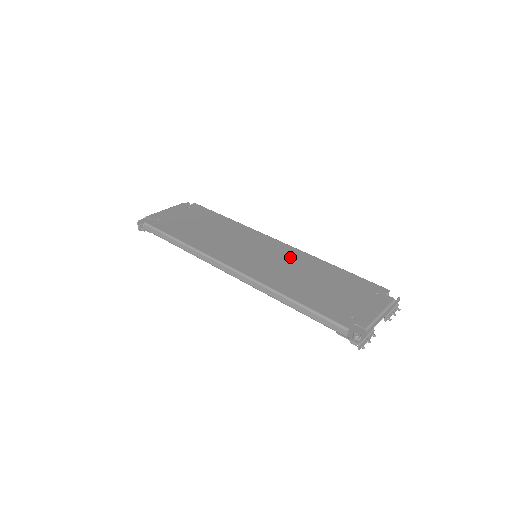
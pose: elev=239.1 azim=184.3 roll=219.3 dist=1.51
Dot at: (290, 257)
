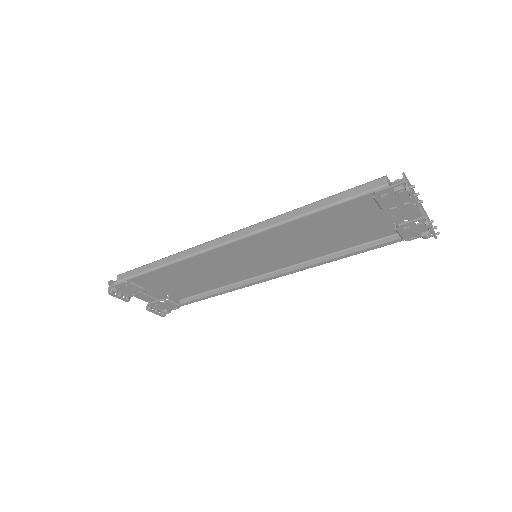
Dot at: (295, 251)
